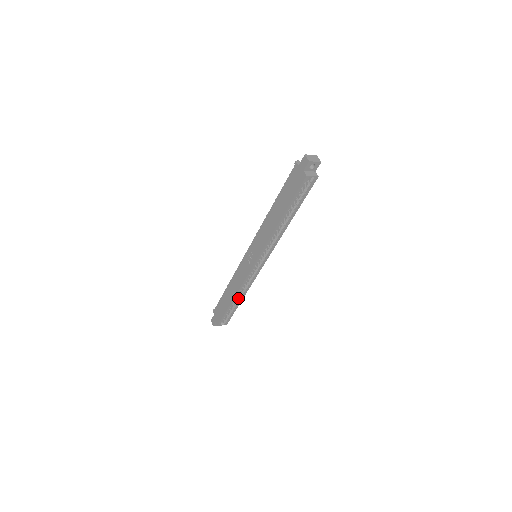
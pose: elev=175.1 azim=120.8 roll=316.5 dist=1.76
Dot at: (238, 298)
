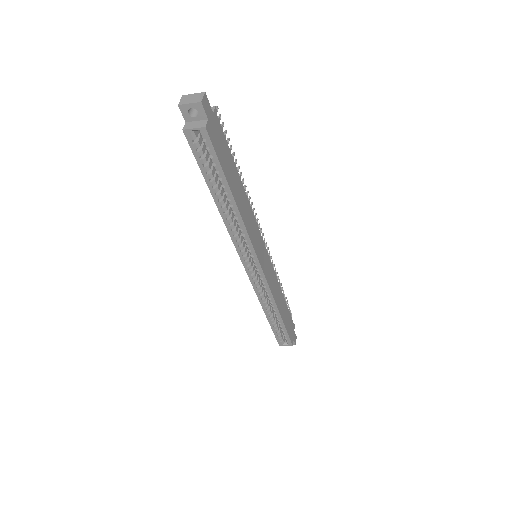
Dot at: (274, 312)
